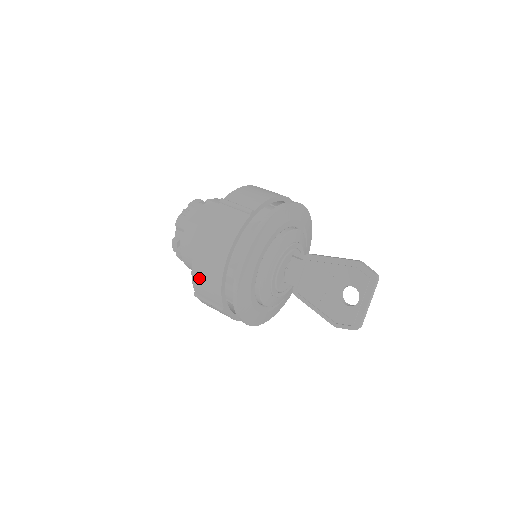
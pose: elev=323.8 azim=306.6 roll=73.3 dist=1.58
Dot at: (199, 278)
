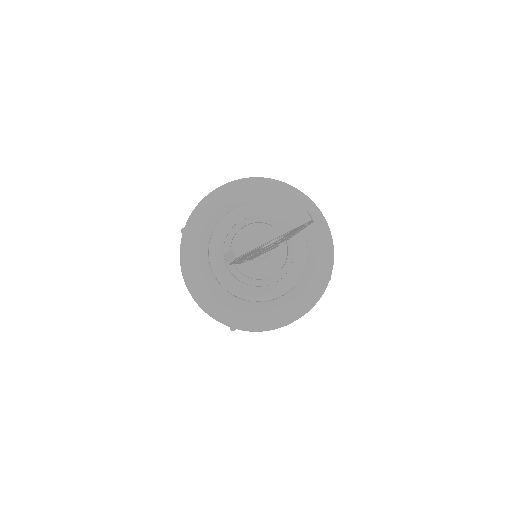
Dot at: occluded
